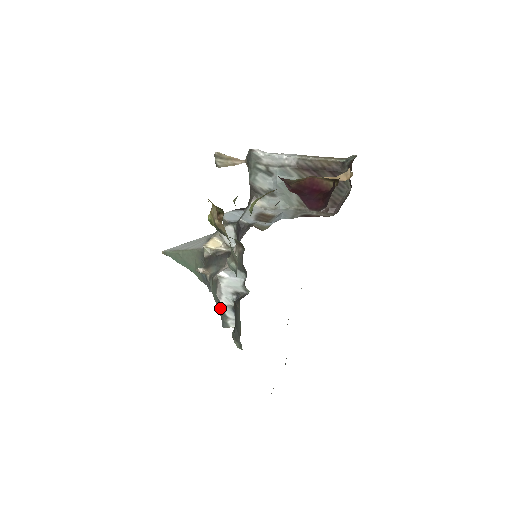
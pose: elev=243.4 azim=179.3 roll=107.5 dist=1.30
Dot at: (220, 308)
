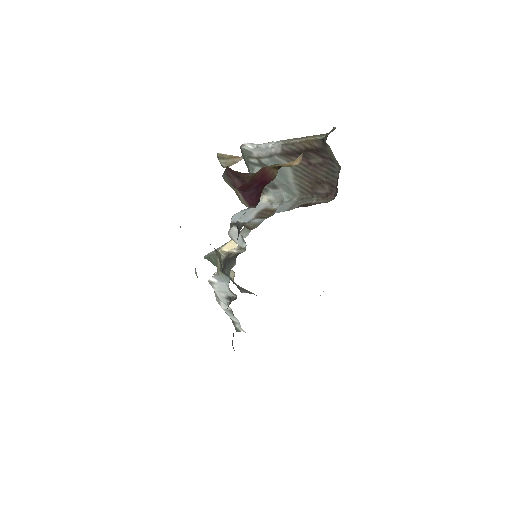
Dot at: occluded
